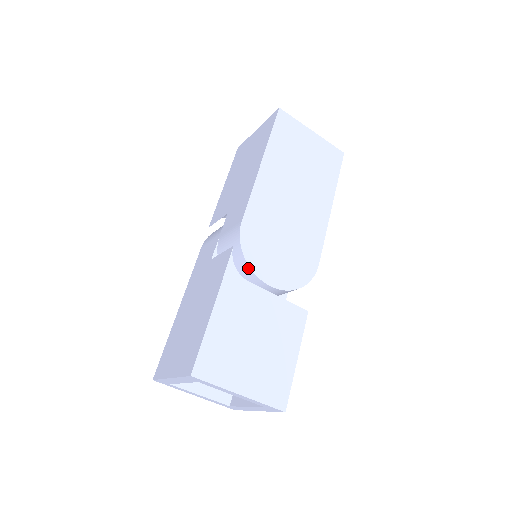
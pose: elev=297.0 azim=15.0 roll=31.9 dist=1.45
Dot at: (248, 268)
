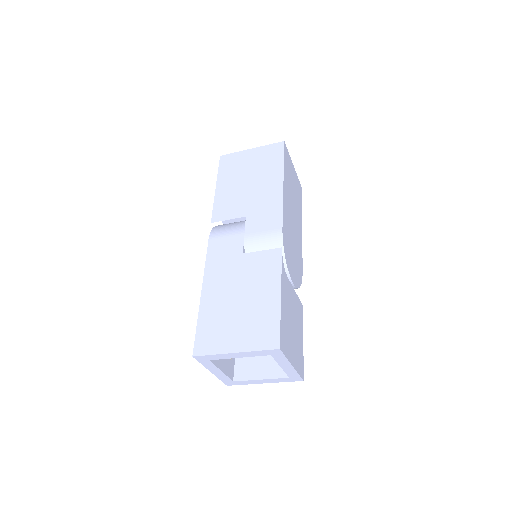
Dot at: (285, 267)
